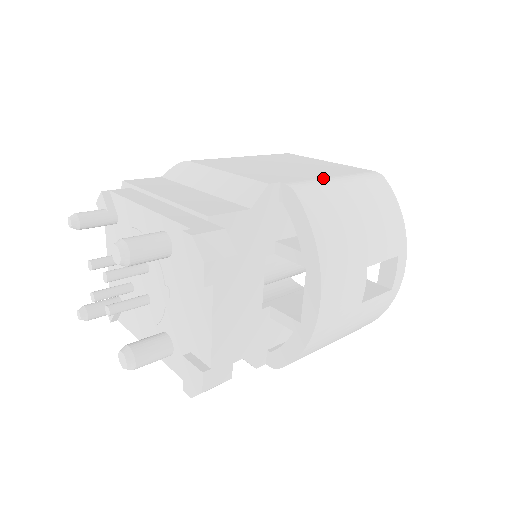
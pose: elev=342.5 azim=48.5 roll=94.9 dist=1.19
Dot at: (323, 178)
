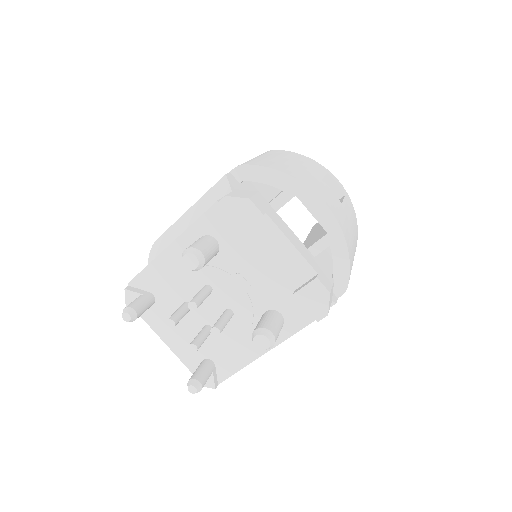
Dot at: occluded
